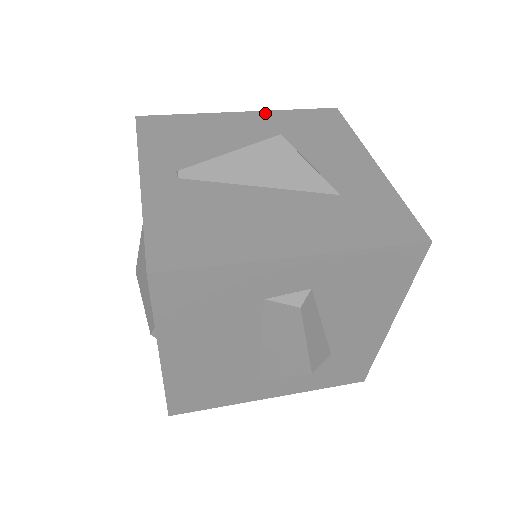
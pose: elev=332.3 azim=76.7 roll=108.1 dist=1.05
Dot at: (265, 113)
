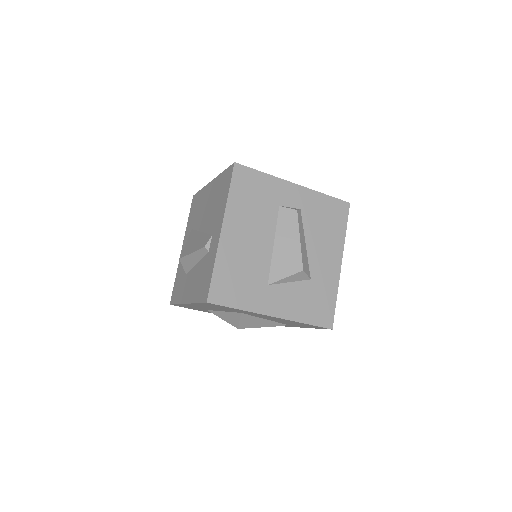
Dot at: occluded
